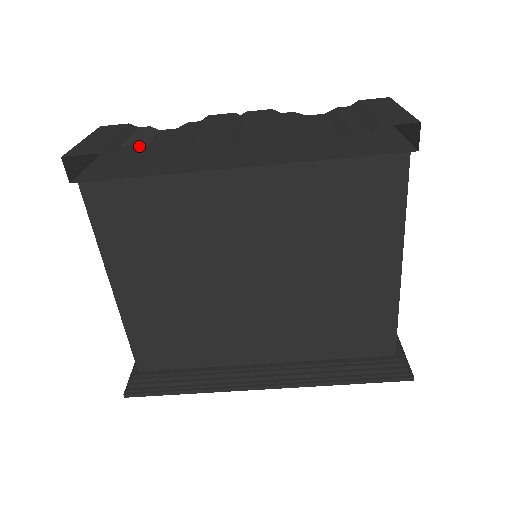
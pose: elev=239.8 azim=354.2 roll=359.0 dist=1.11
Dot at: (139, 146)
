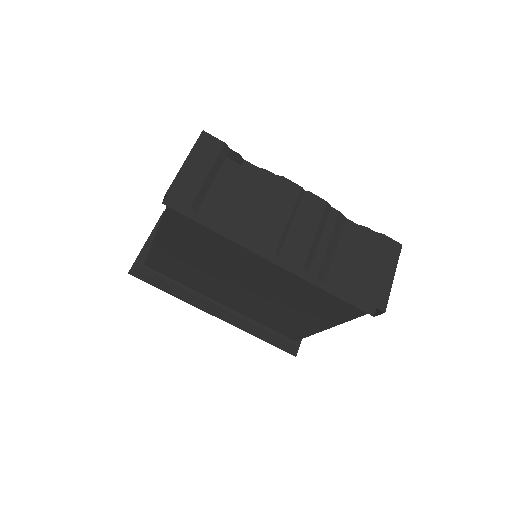
Dot at: occluded
